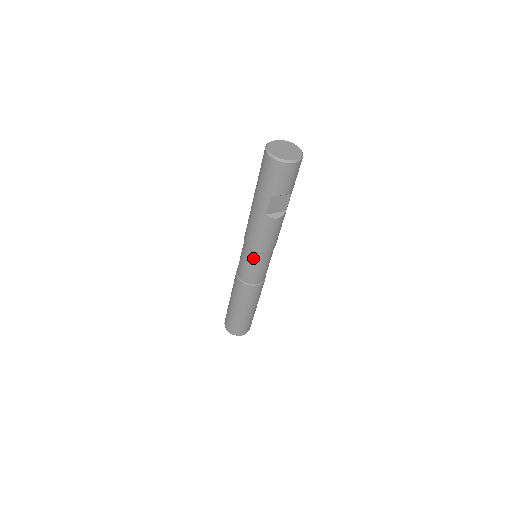
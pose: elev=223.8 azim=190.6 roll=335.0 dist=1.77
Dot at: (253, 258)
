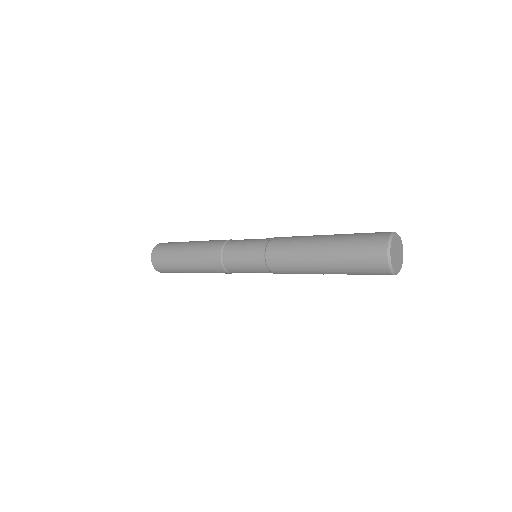
Dot at: (264, 272)
